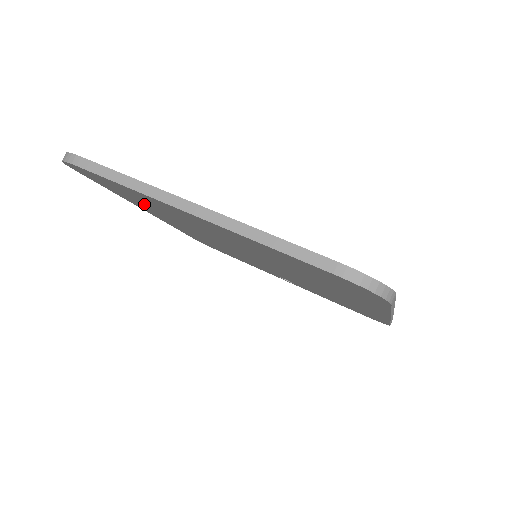
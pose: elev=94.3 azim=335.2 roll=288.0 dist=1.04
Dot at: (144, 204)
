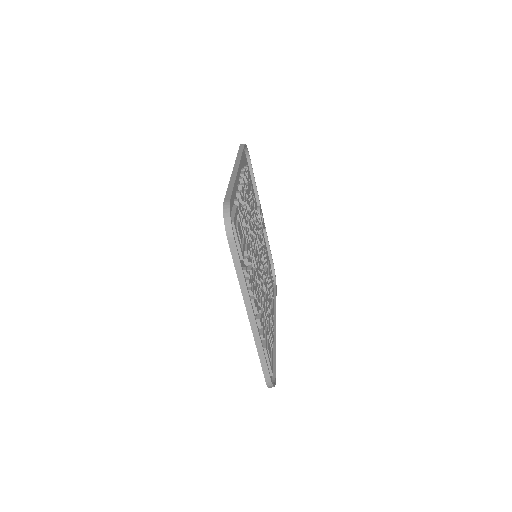
Dot at: occluded
